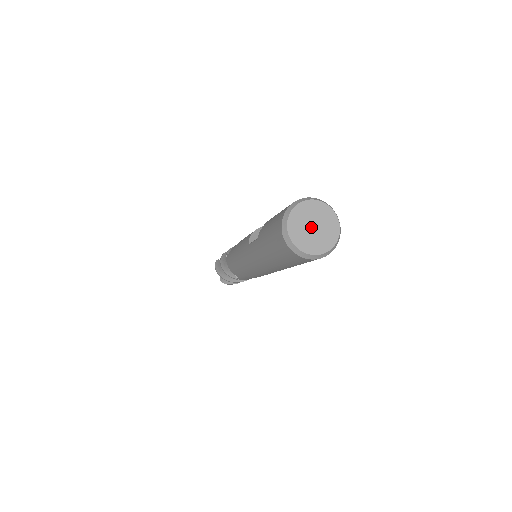
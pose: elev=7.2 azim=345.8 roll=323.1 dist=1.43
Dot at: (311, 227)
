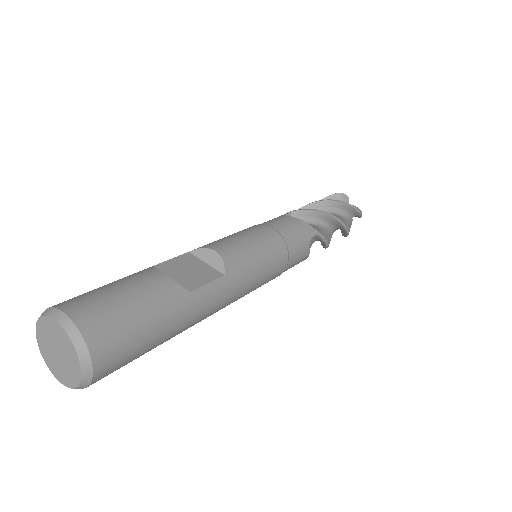
Dot at: (56, 349)
